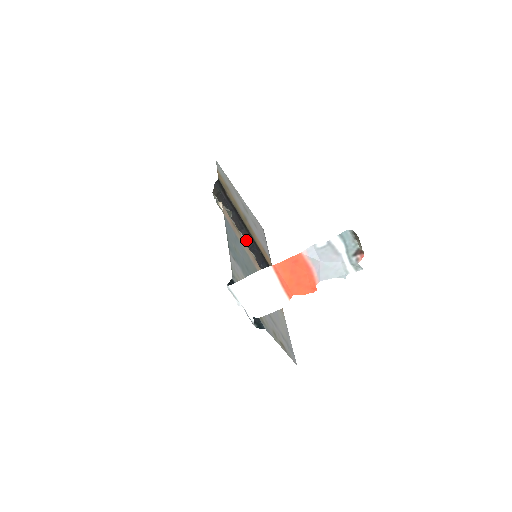
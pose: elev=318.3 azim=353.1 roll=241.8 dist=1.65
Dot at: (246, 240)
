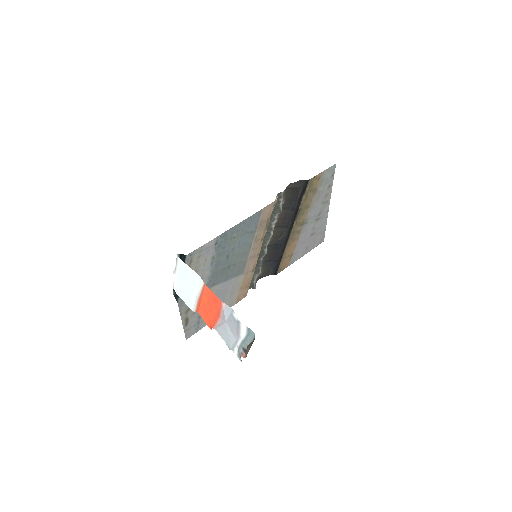
Dot at: (279, 237)
